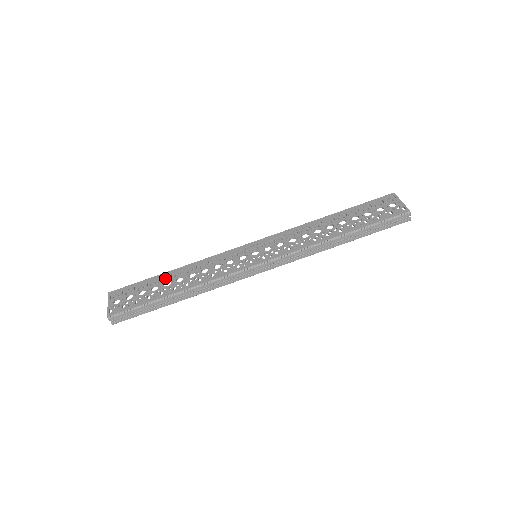
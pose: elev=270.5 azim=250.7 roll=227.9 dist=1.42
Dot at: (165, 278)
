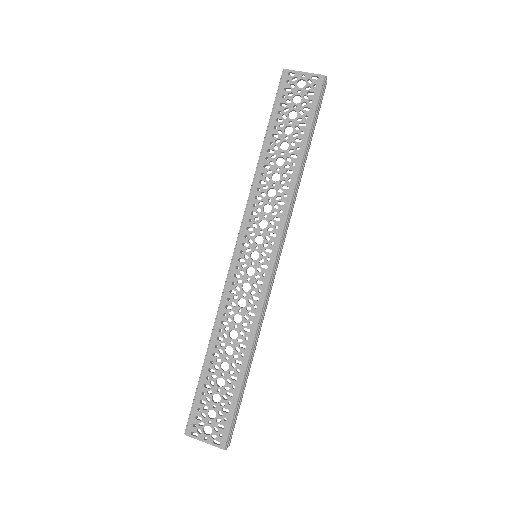
Dot at: (214, 365)
